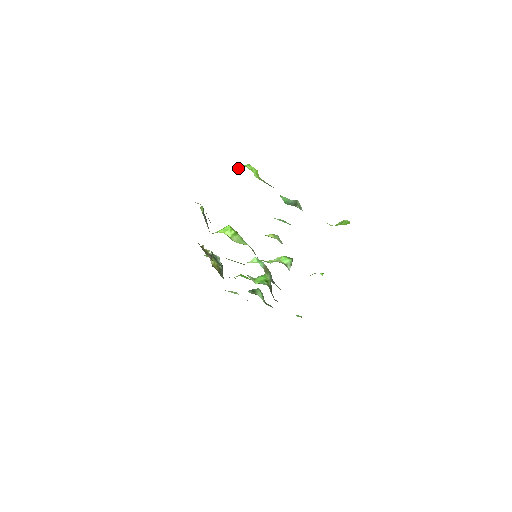
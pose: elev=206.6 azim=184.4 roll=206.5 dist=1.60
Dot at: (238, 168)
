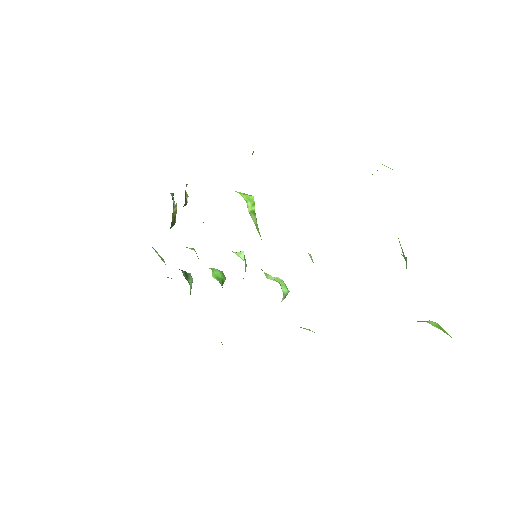
Dot at: occluded
